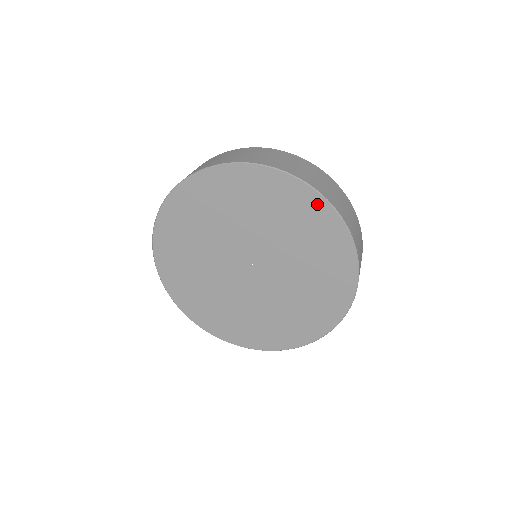
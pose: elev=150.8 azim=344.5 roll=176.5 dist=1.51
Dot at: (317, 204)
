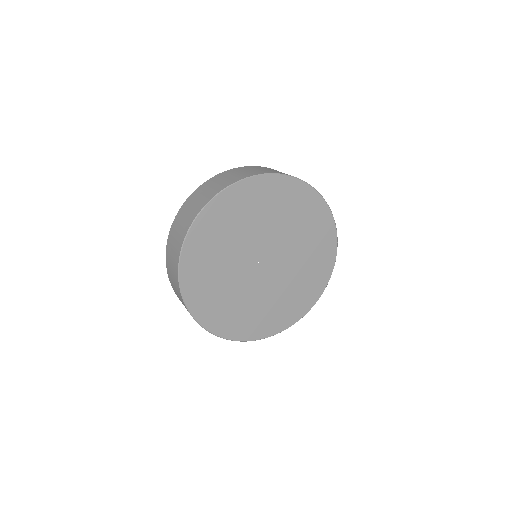
Dot at: (332, 245)
